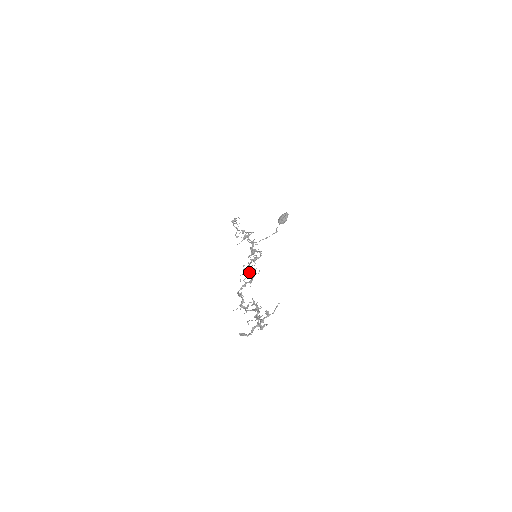
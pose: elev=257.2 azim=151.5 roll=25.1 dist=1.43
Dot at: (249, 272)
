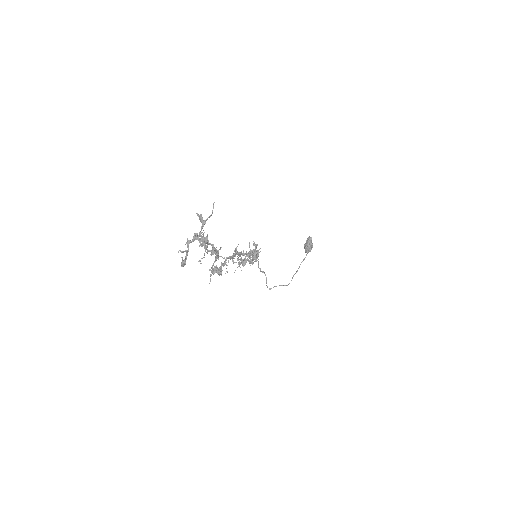
Dot at: (238, 260)
